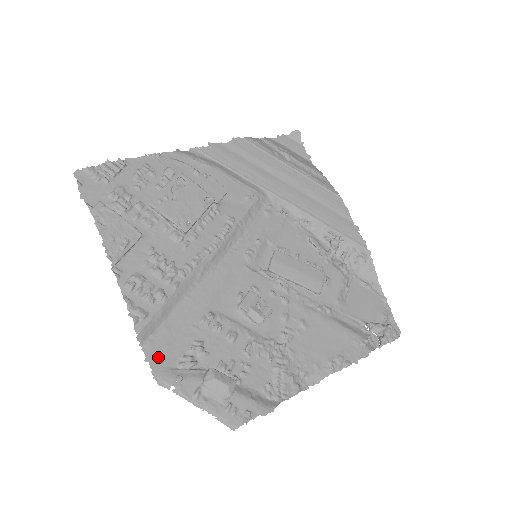
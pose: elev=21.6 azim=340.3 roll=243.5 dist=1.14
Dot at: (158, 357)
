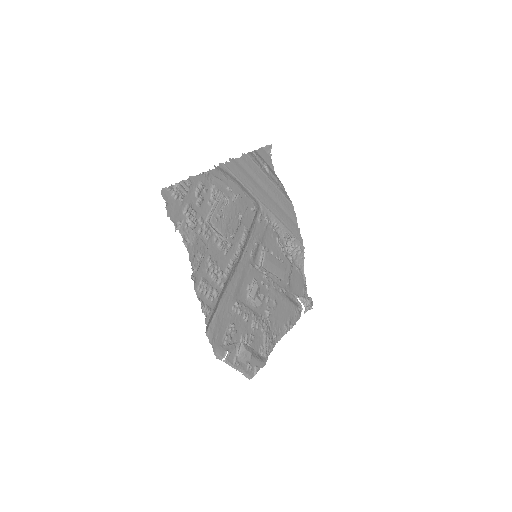
Dot at: (215, 339)
